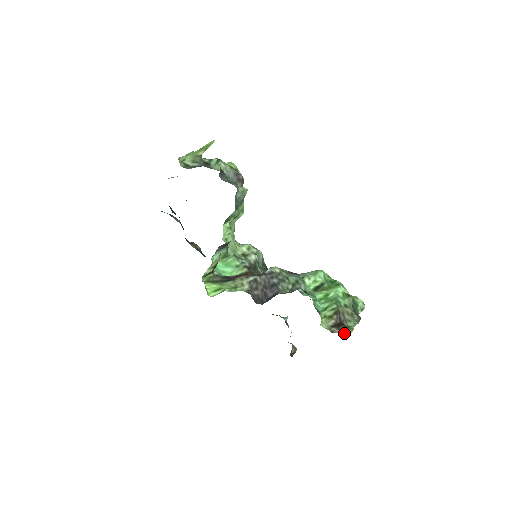
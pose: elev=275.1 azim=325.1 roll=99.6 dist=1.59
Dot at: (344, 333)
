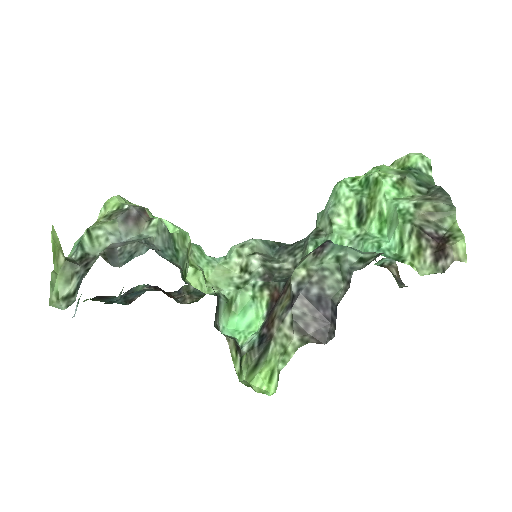
Dot at: (458, 254)
